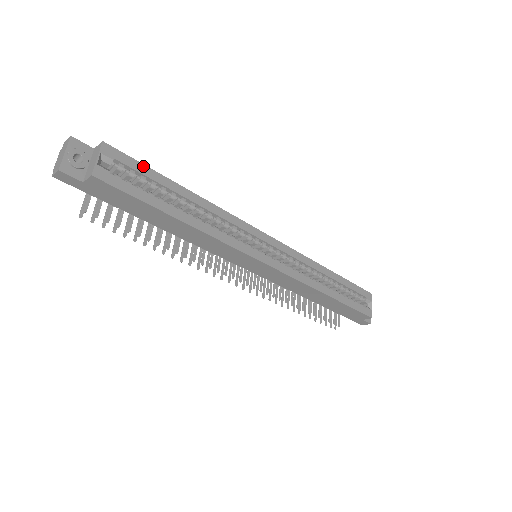
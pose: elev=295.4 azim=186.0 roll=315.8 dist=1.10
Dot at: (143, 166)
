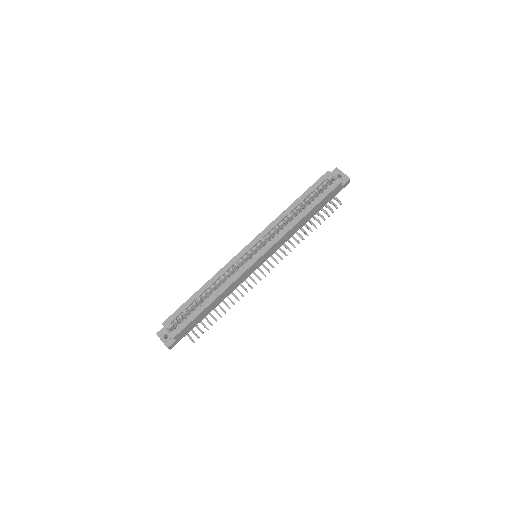
Dot at: (179, 309)
